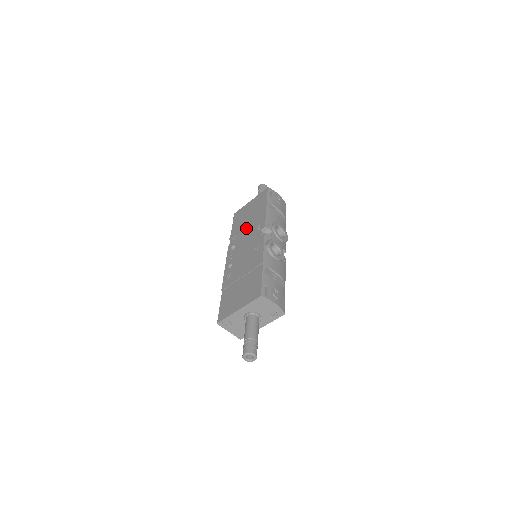
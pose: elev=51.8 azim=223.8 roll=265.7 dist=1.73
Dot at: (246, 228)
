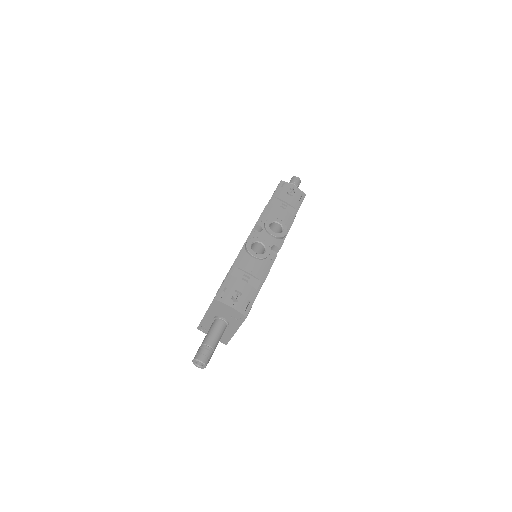
Dot at: occluded
